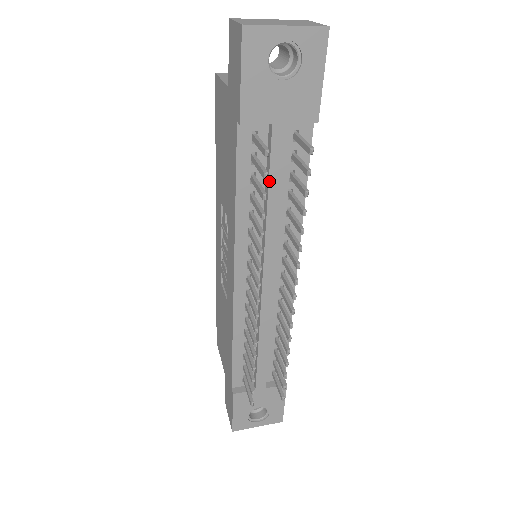
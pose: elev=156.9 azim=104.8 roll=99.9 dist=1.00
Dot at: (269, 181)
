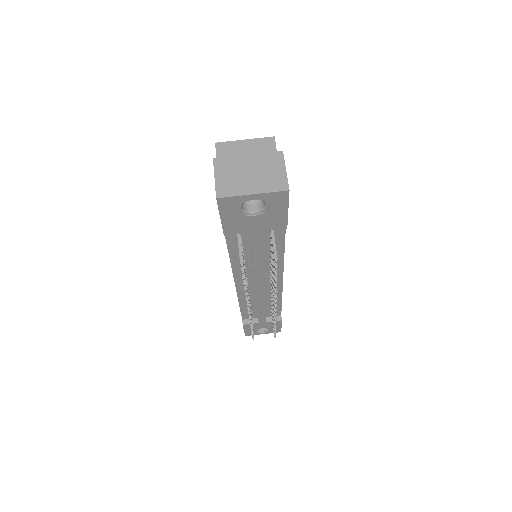
Dot at: (252, 253)
